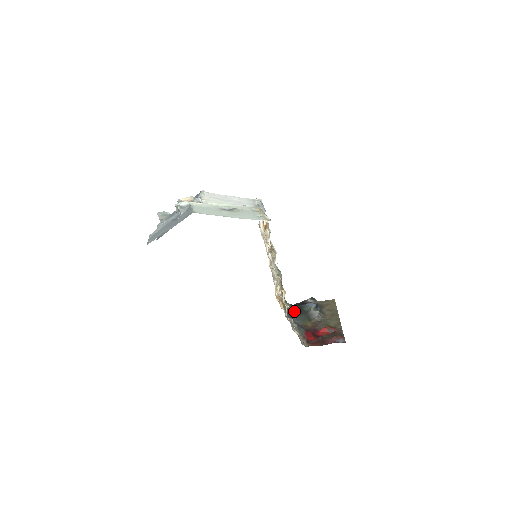
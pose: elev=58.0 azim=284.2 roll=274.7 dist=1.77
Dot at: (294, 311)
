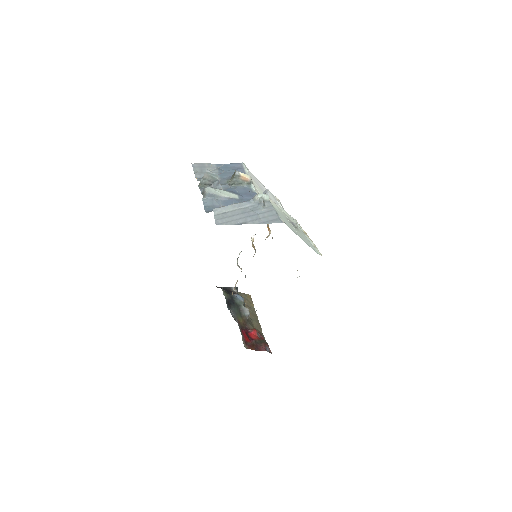
Dot at: (229, 300)
